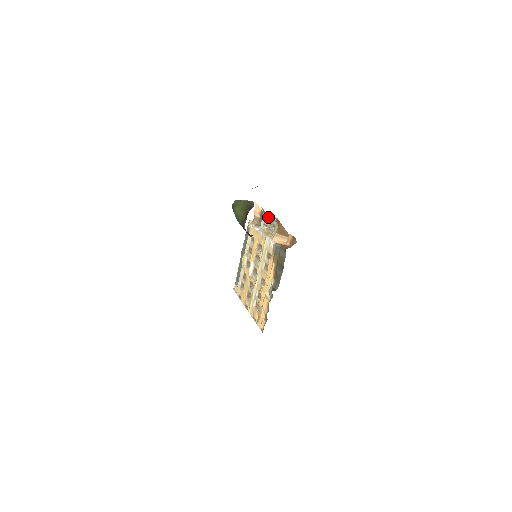
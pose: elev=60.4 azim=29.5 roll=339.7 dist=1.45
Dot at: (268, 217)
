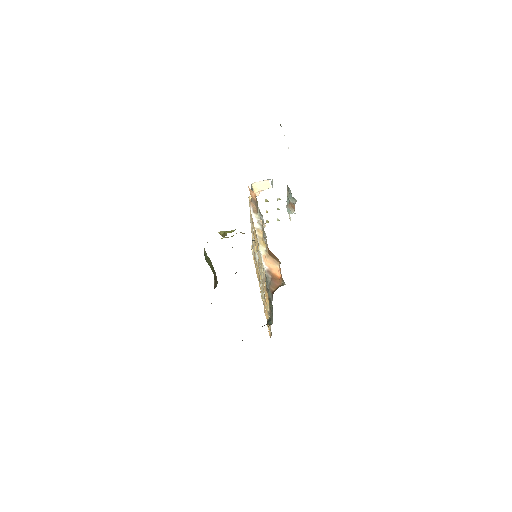
Dot at: (261, 216)
